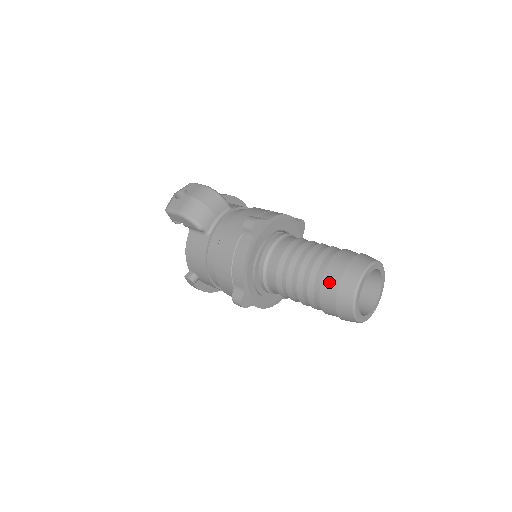
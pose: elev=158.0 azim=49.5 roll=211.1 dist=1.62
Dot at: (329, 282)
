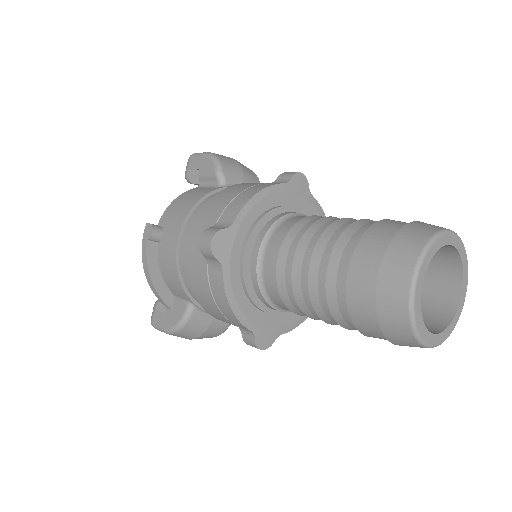
Dot at: (387, 225)
